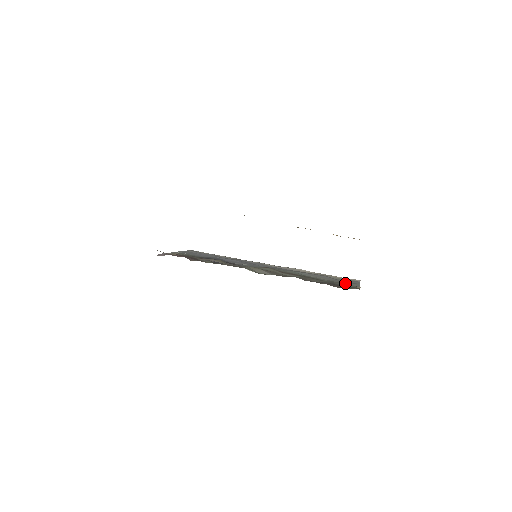
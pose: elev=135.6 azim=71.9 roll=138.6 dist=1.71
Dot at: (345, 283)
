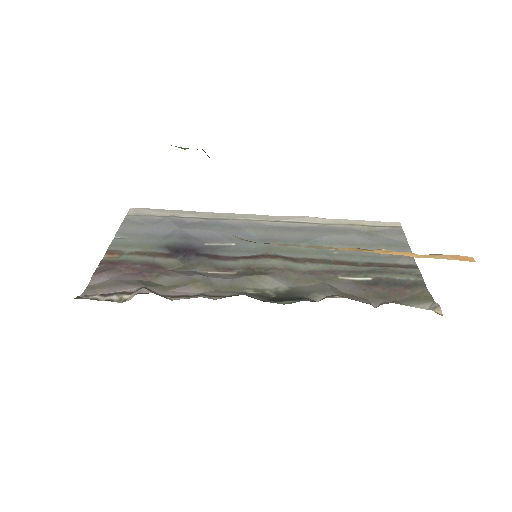
Dot at: (393, 258)
